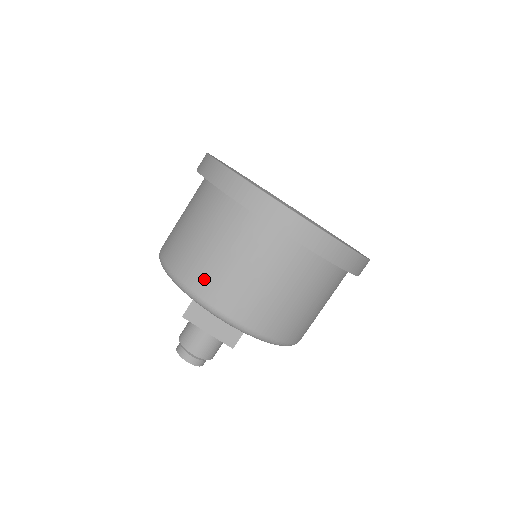
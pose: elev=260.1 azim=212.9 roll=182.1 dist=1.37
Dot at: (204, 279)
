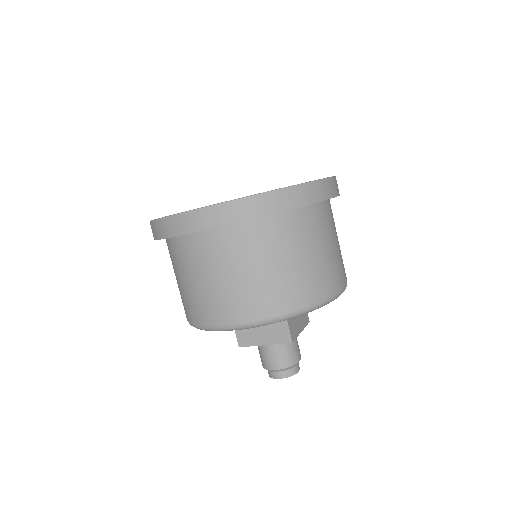
Dot at: (200, 310)
